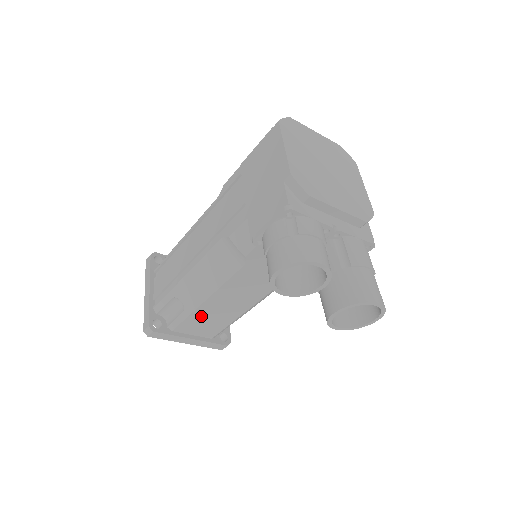
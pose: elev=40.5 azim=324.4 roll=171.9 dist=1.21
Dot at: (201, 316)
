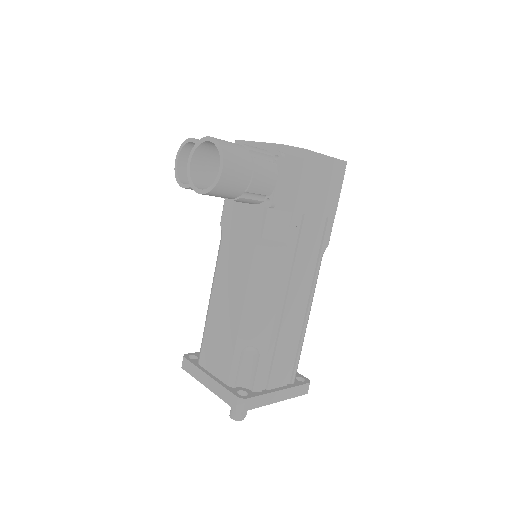
Dot at: (213, 332)
